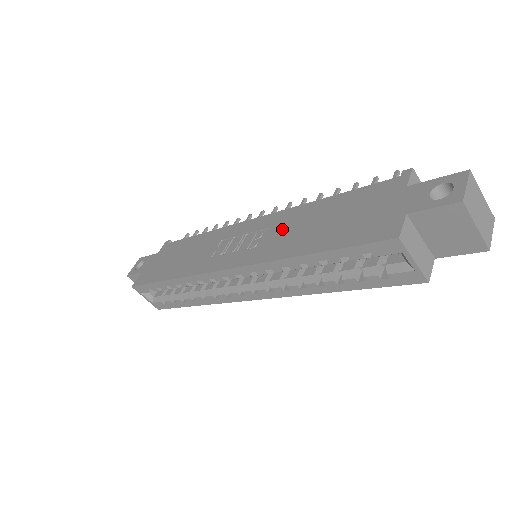
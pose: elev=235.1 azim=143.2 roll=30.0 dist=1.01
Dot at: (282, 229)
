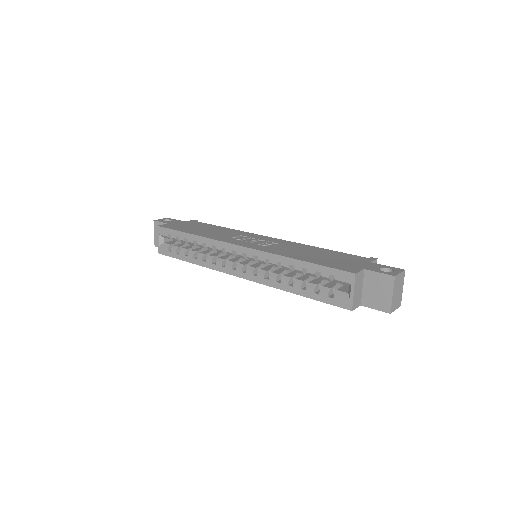
Dot at: (287, 247)
